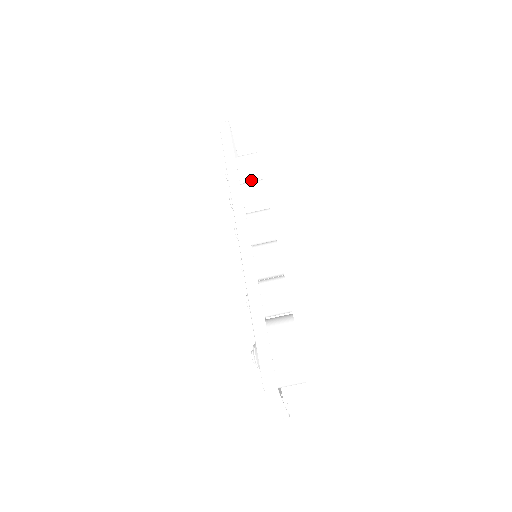
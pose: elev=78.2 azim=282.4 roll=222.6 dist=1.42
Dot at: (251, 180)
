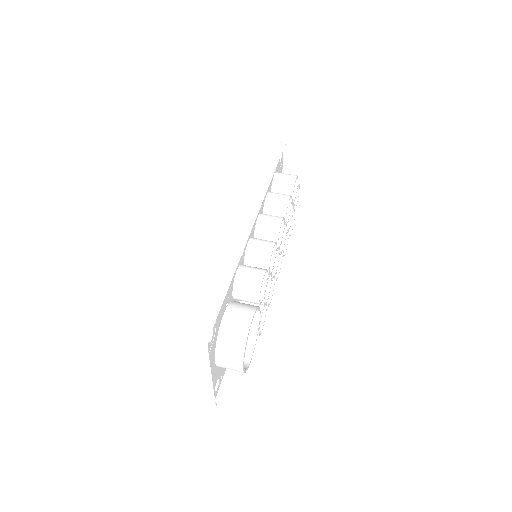
Dot at: occluded
